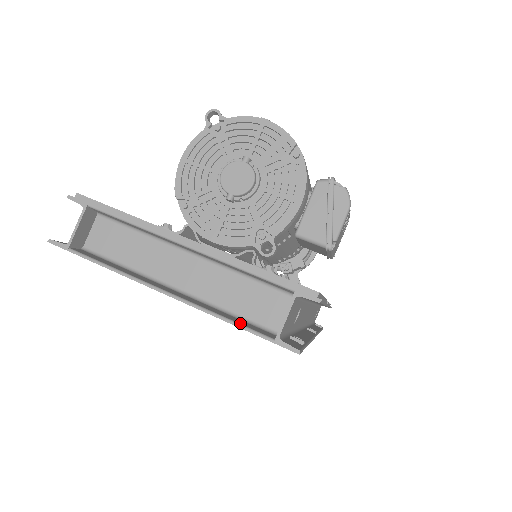
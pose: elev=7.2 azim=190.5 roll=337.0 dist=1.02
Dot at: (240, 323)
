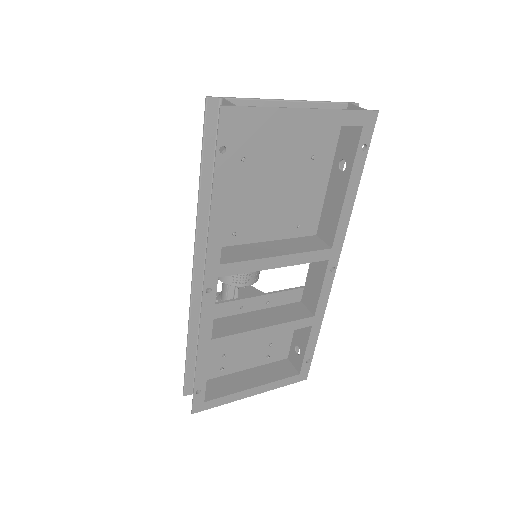
Dot at: (347, 111)
